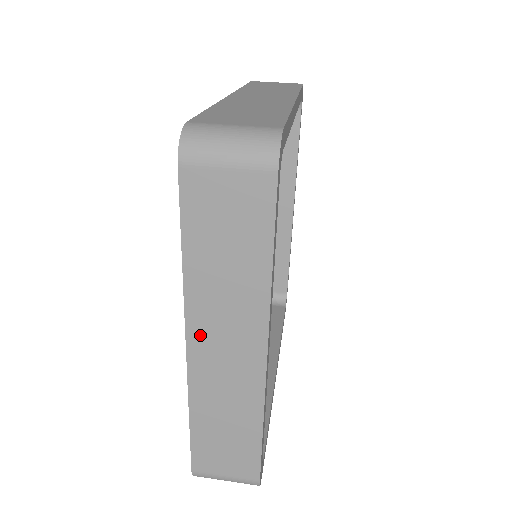
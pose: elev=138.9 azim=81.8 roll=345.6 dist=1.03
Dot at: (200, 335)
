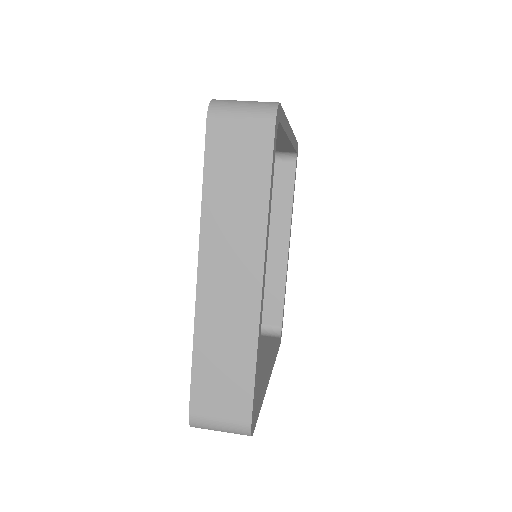
Dot at: (210, 262)
